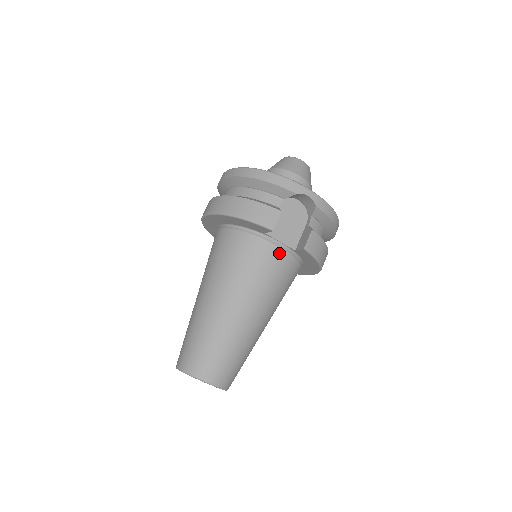
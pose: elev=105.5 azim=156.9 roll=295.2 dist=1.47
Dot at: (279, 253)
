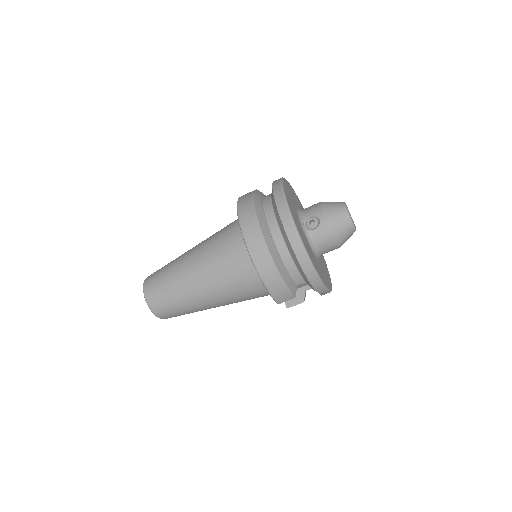
Dot at: occluded
